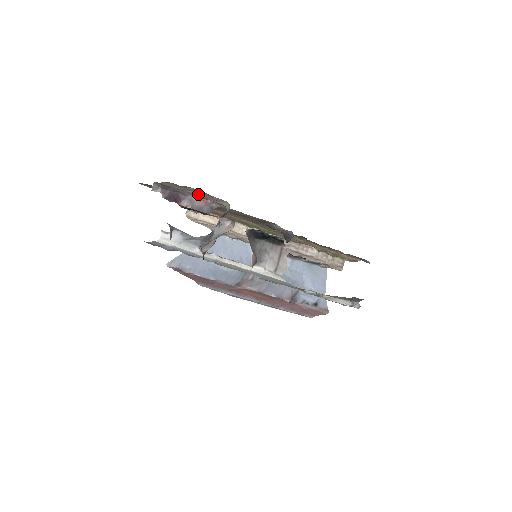
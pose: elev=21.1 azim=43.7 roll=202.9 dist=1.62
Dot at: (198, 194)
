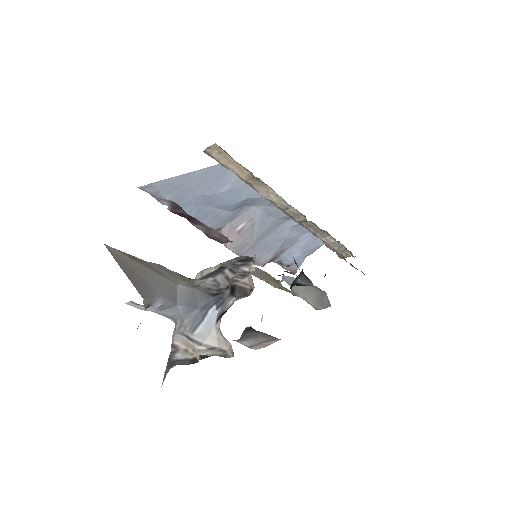
Dot at: occluded
